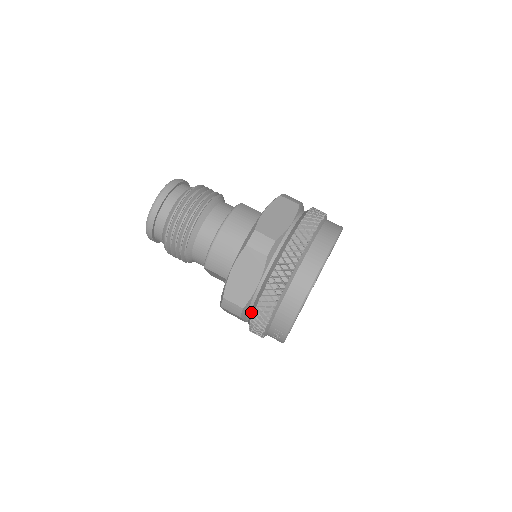
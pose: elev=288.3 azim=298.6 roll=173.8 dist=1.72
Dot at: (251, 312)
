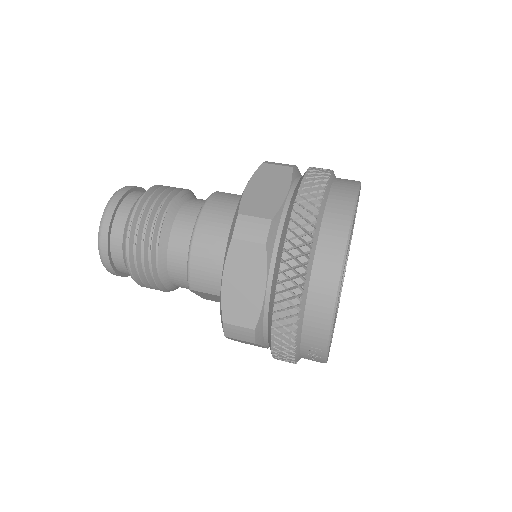
Dot at: (268, 332)
